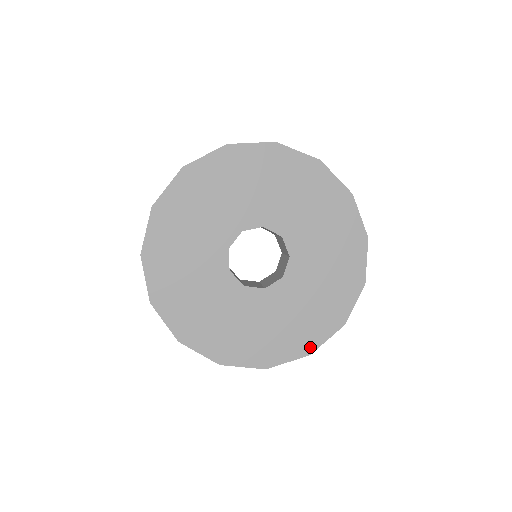
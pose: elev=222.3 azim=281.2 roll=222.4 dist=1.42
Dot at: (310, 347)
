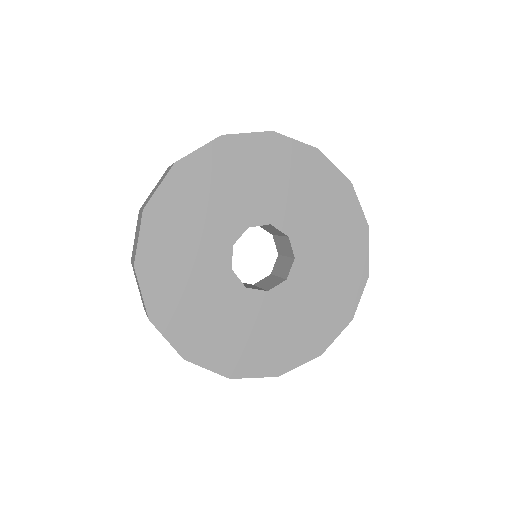
Dot at: (236, 372)
